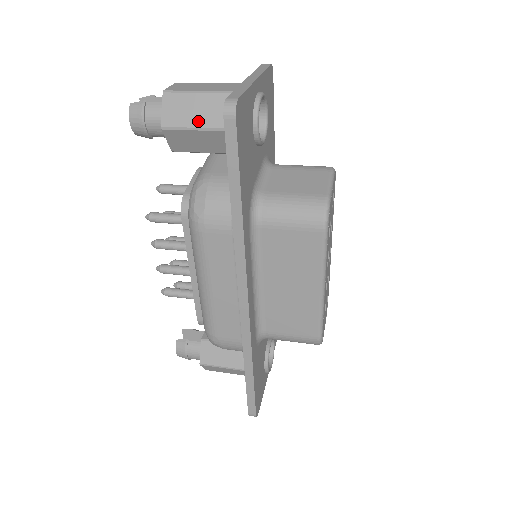
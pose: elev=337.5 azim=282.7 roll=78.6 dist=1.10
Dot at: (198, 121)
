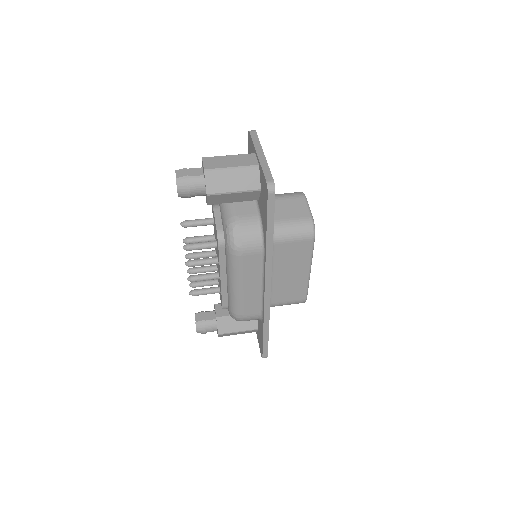
Dot at: (232, 187)
